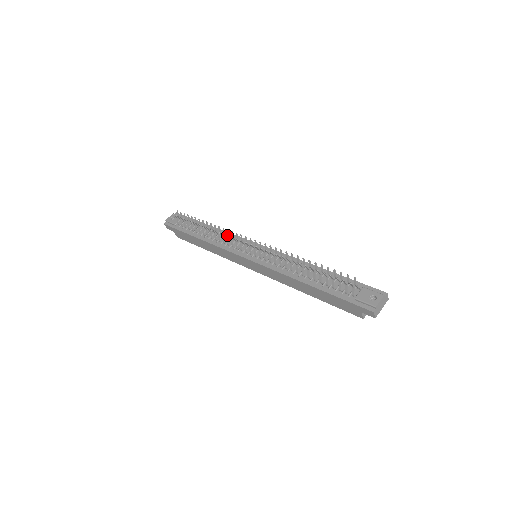
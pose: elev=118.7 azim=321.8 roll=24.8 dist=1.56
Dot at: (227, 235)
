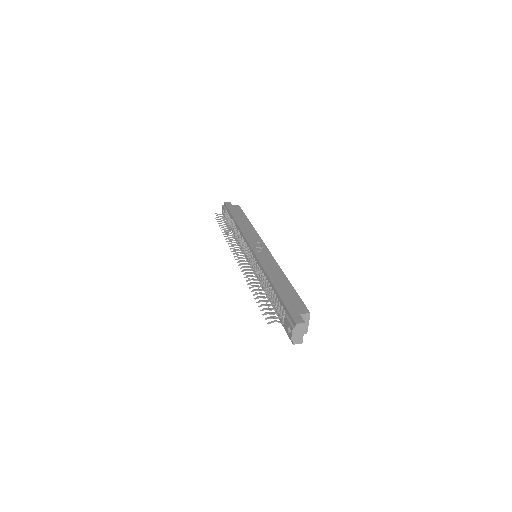
Dot at: (230, 249)
